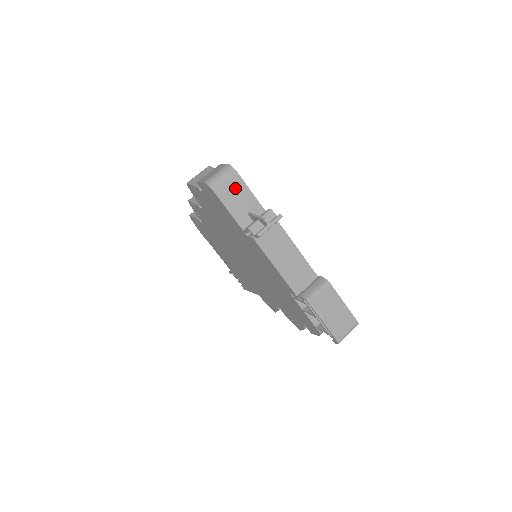
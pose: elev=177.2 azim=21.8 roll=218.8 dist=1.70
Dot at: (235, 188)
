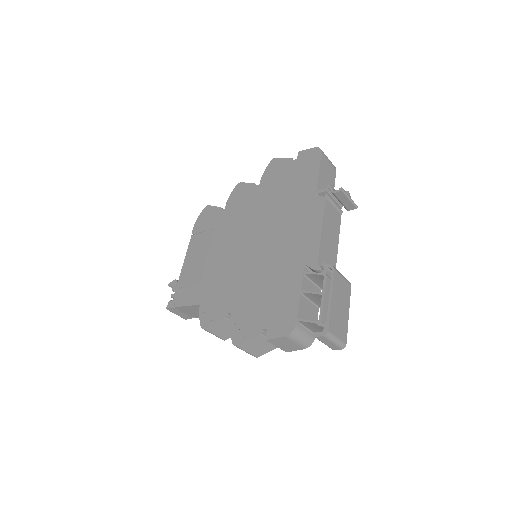
Dot at: (330, 173)
